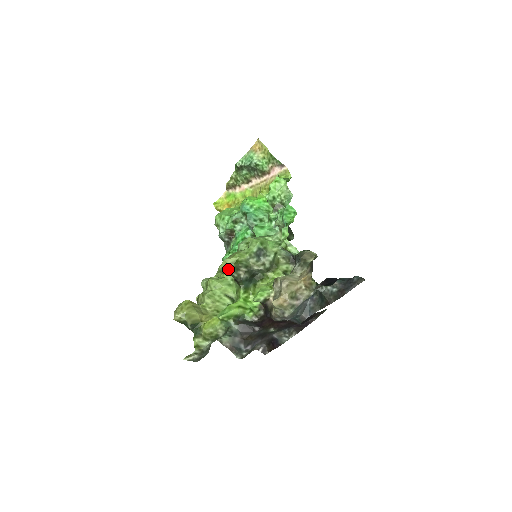
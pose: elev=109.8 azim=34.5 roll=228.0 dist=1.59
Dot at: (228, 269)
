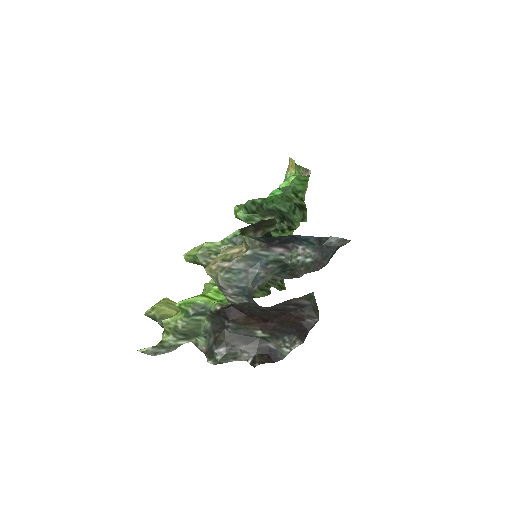
Dot at: (194, 256)
